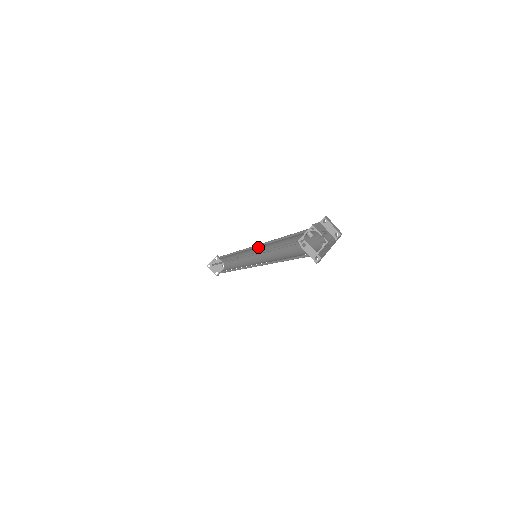
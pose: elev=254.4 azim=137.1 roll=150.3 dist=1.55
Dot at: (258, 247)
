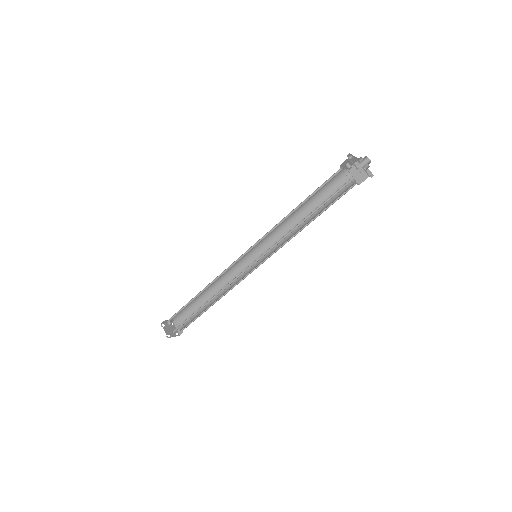
Dot at: (260, 250)
